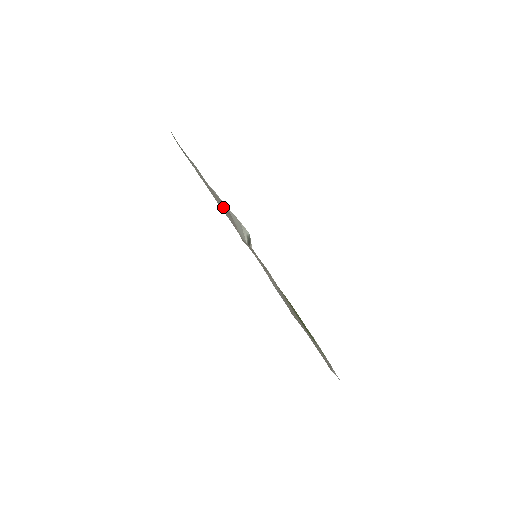
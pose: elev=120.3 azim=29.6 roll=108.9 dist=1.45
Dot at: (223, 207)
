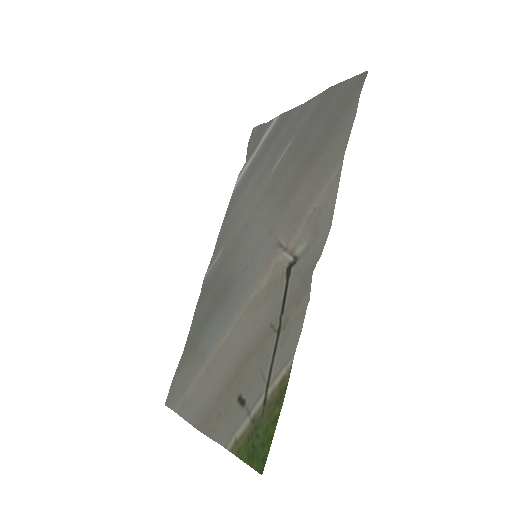
Dot at: (318, 212)
